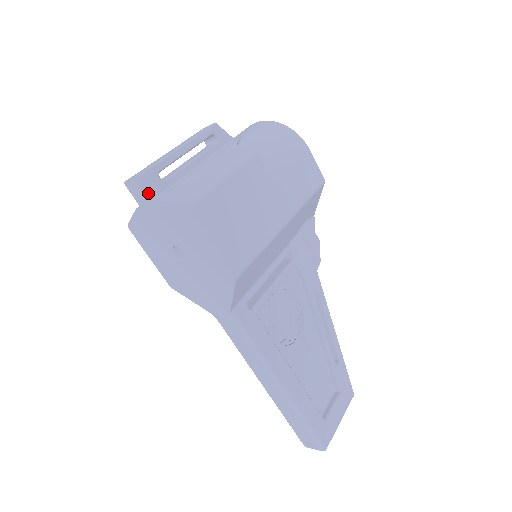
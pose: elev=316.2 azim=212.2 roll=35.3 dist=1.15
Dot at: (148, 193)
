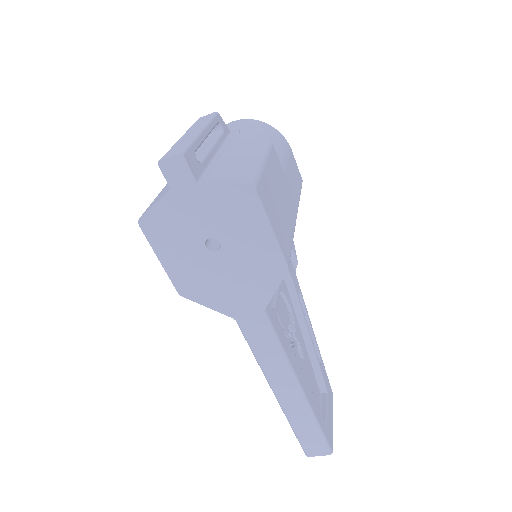
Dot at: (193, 174)
